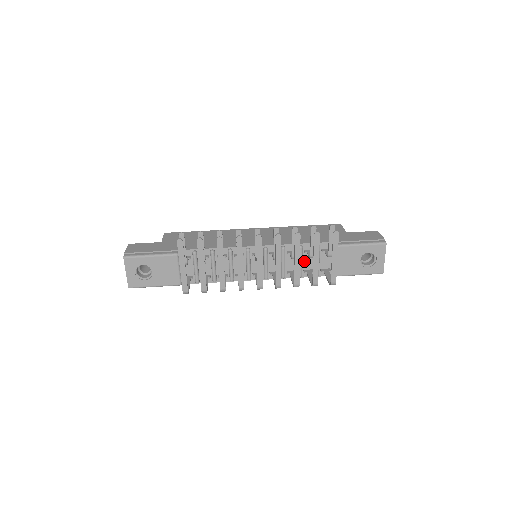
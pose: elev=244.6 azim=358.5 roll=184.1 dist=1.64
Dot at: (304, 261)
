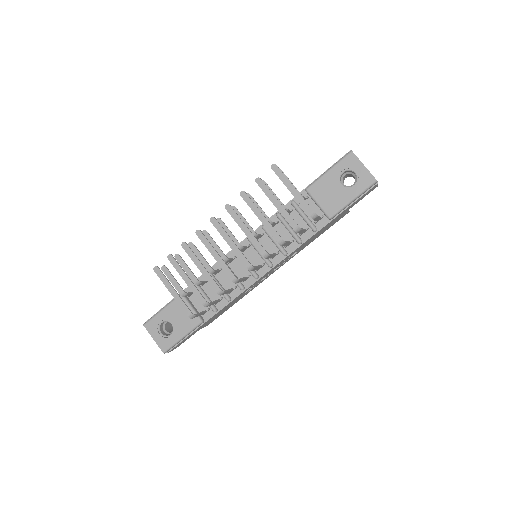
Dot at: occluded
